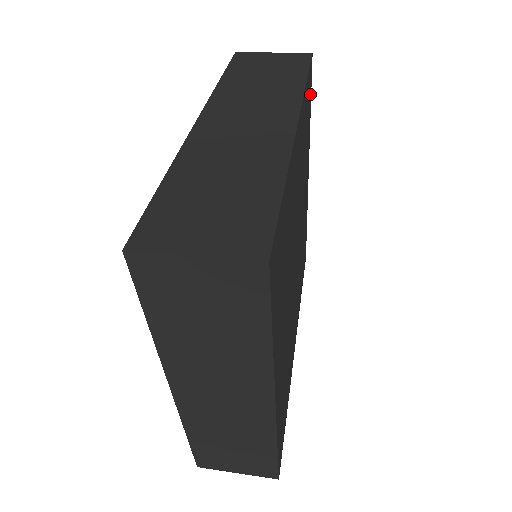
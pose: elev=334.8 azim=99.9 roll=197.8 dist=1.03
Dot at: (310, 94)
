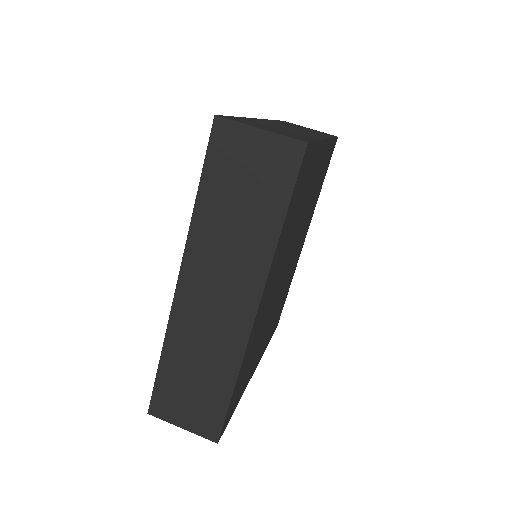
Dot at: (309, 156)
